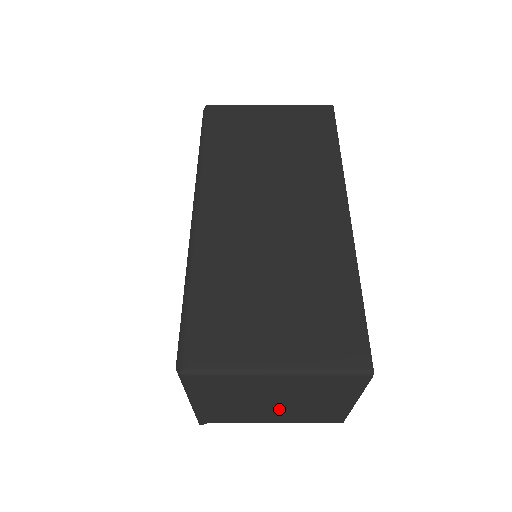
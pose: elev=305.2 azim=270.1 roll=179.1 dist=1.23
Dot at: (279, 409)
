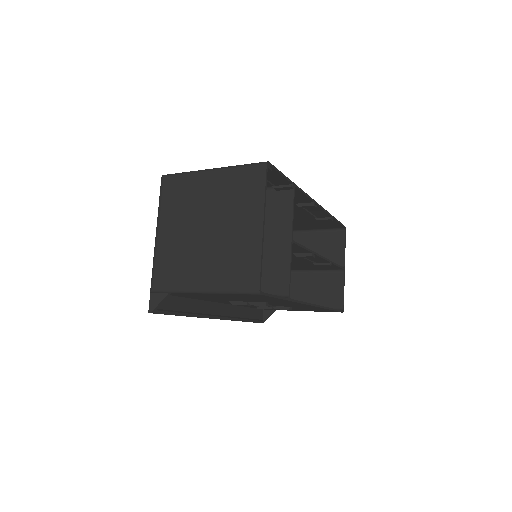
Dot at: (209, 246)
